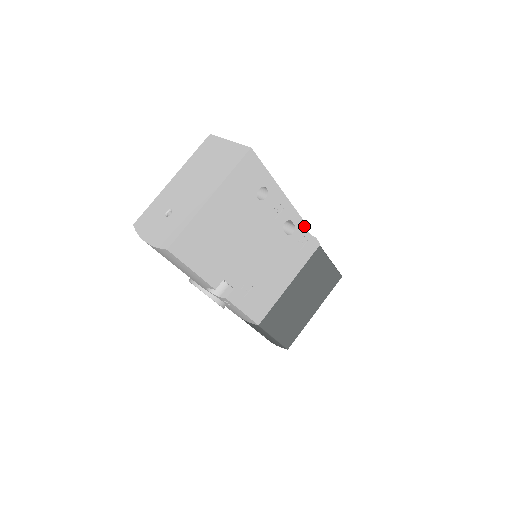
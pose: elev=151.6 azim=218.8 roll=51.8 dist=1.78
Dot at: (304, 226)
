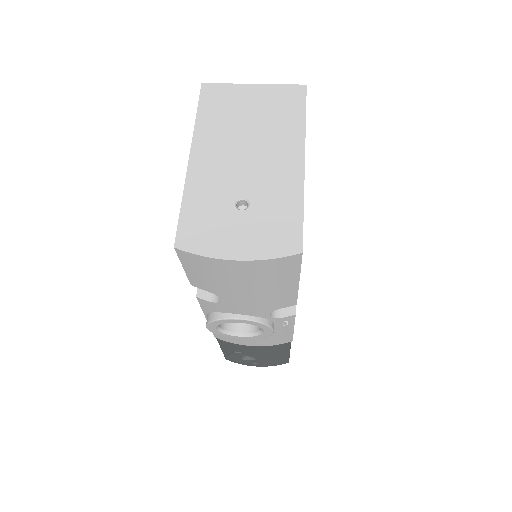
Dot at: occluded
